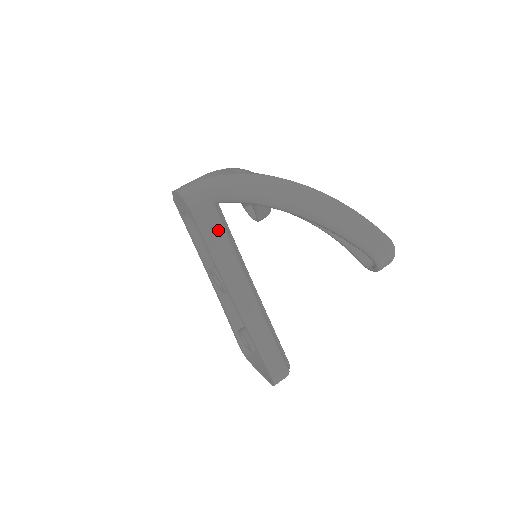
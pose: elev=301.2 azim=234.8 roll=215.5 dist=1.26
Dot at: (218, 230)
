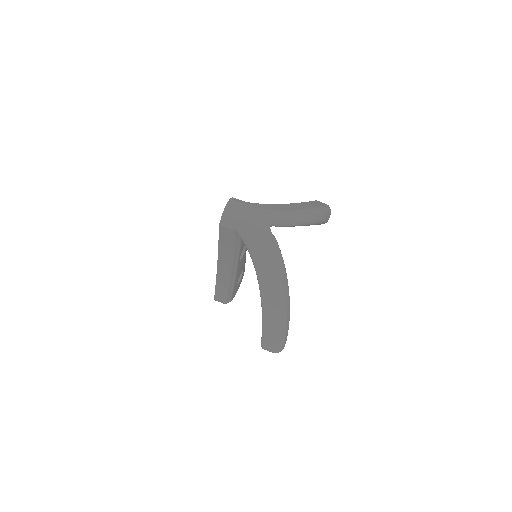
Dot at: (230, 242)
